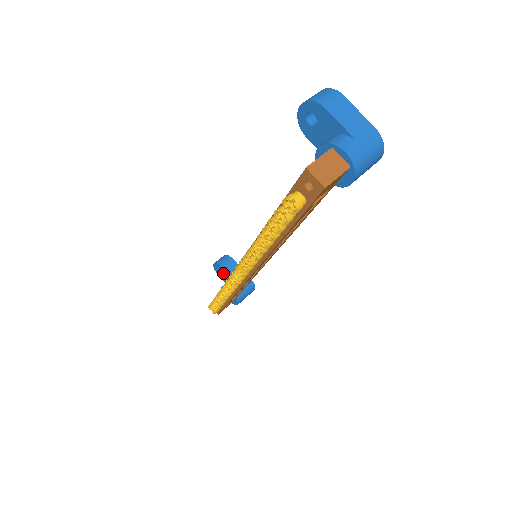
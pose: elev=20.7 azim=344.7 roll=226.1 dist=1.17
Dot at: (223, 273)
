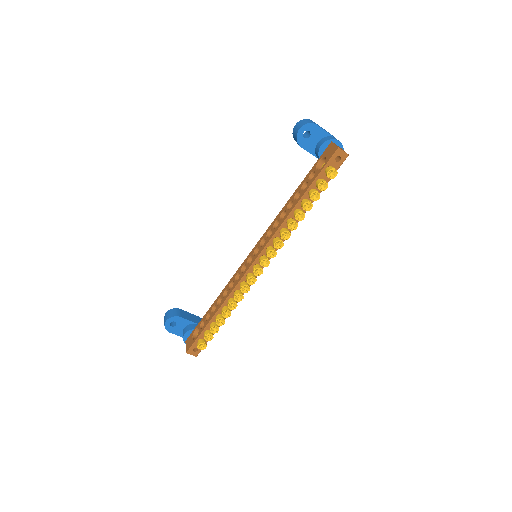
Dot at: (178, 324)
